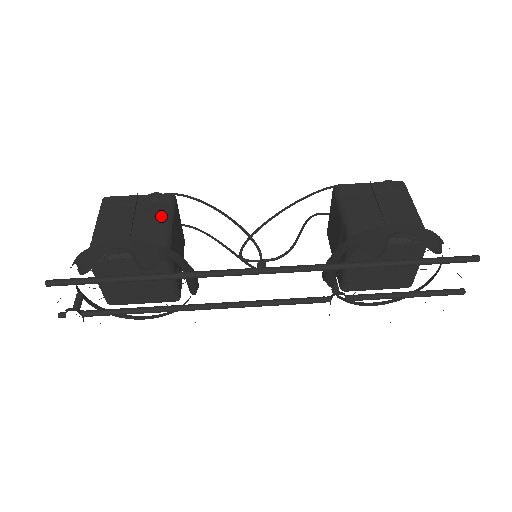
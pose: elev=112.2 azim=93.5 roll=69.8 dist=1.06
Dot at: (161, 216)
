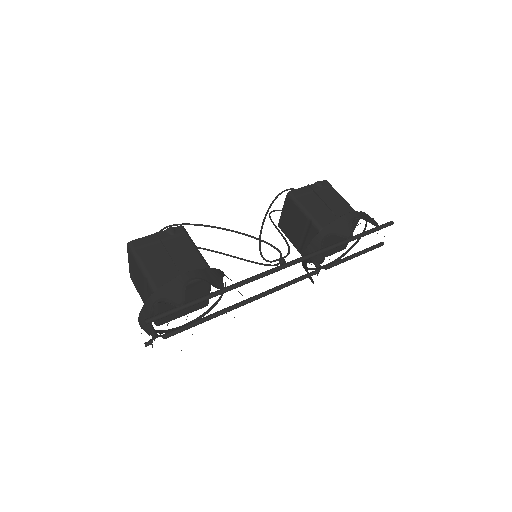
Dot at: (188, 245)
